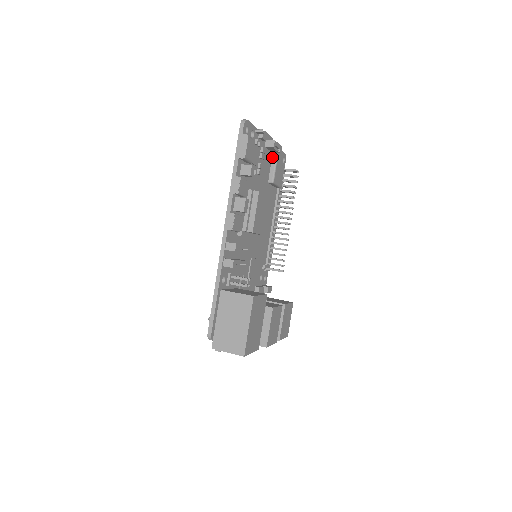
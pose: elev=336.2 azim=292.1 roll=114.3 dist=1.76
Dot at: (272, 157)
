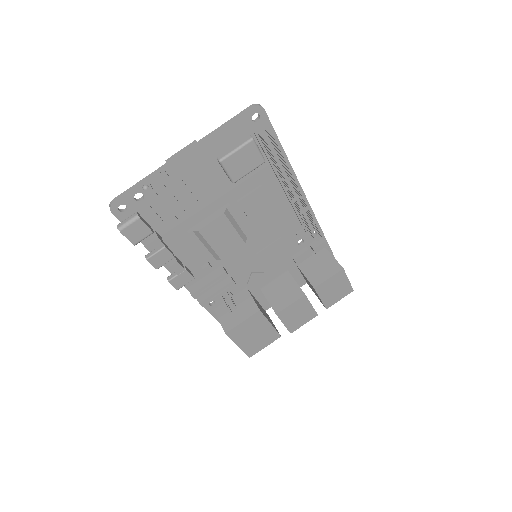
Dot at: (215, 153)
